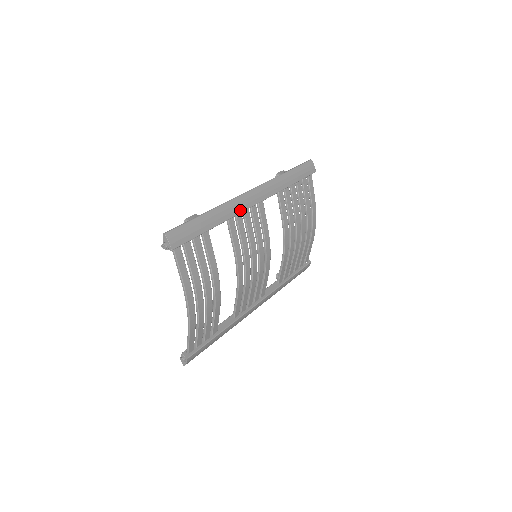
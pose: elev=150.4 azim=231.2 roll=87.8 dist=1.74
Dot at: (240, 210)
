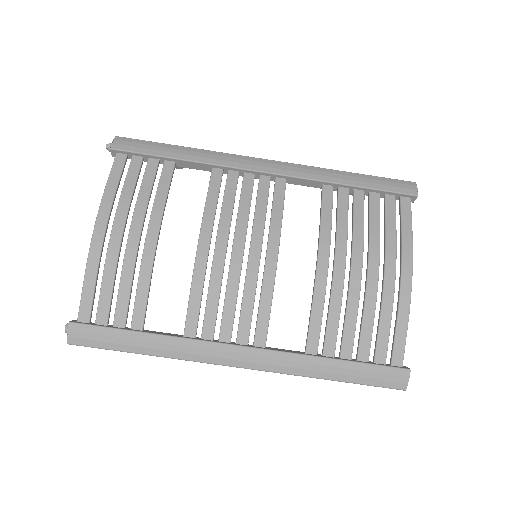
Dot at: (235, 165)
